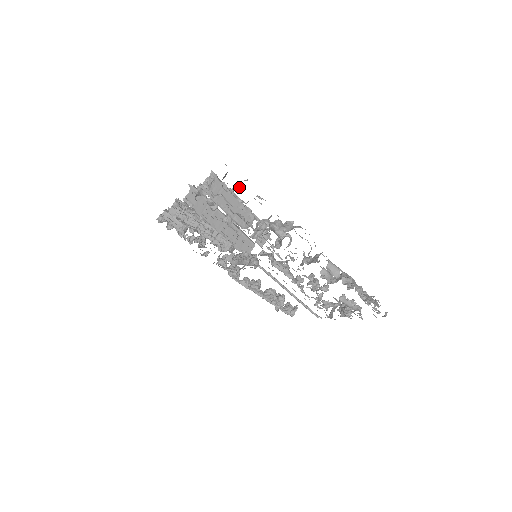
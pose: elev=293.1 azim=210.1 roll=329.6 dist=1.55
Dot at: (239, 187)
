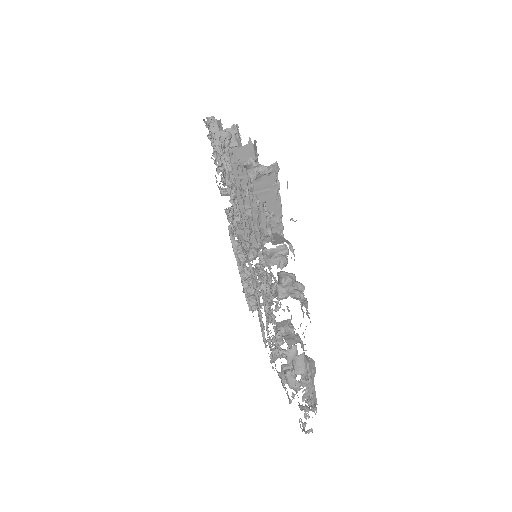
Dot at: (279, 222)
